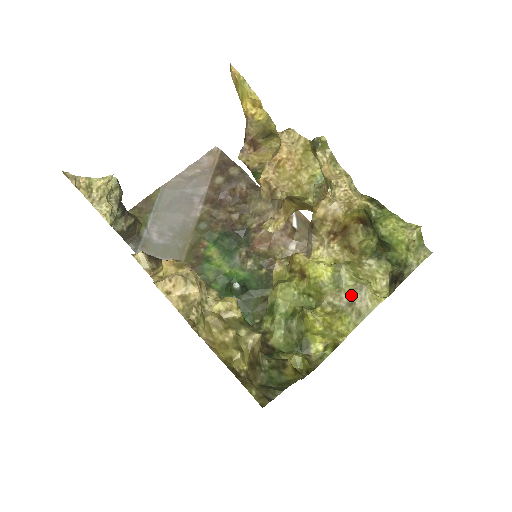
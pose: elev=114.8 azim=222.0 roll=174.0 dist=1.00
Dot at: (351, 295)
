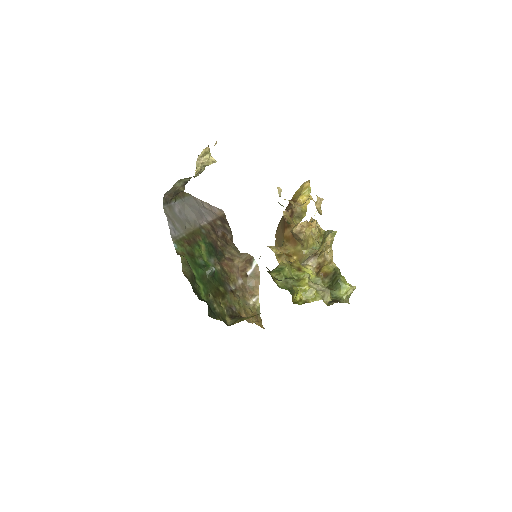
Dot at: (323, 288)
